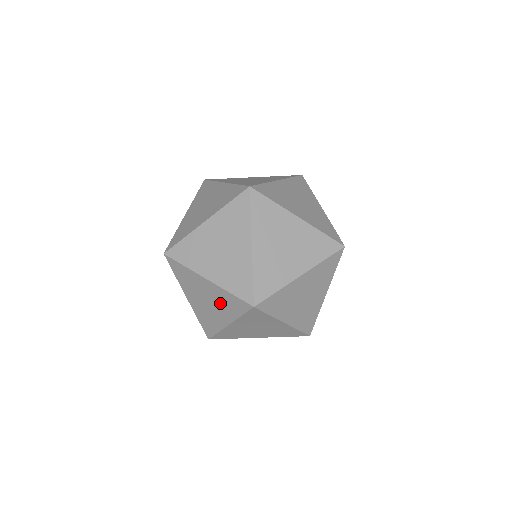
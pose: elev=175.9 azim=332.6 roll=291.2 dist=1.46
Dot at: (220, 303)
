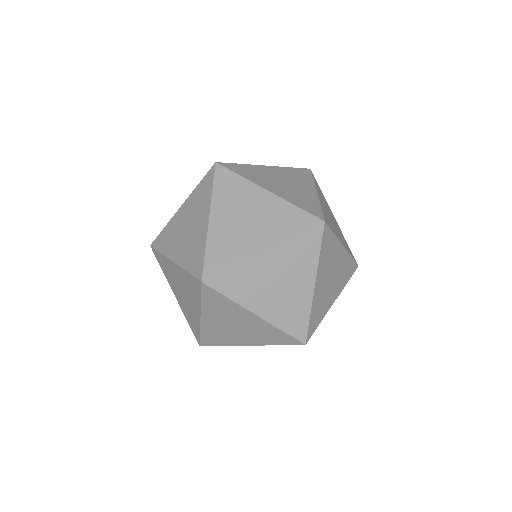
Dot at: occluded
